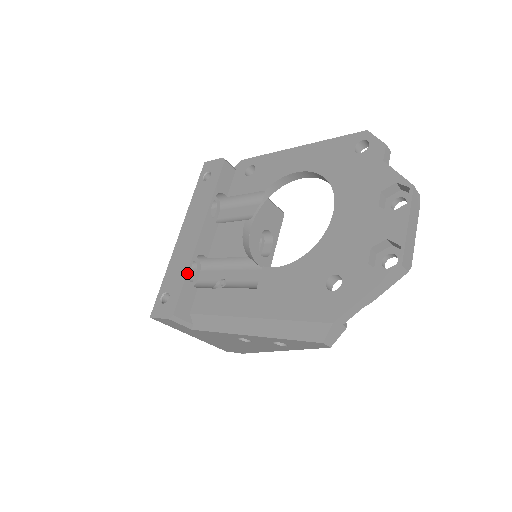
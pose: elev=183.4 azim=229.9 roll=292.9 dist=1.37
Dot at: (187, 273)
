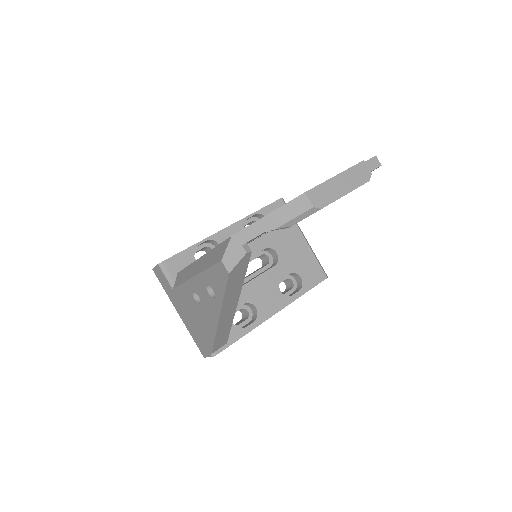
Dot at: (195, 244)
